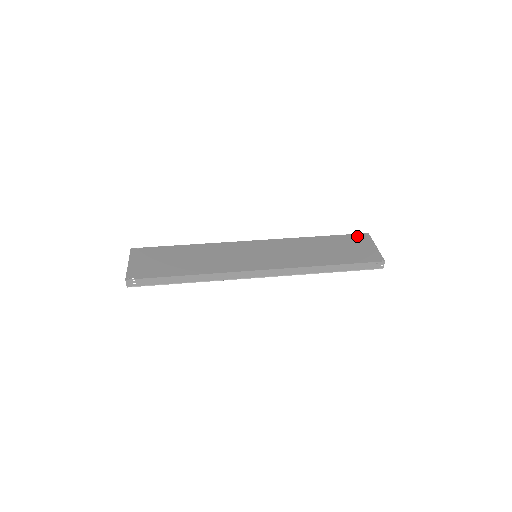
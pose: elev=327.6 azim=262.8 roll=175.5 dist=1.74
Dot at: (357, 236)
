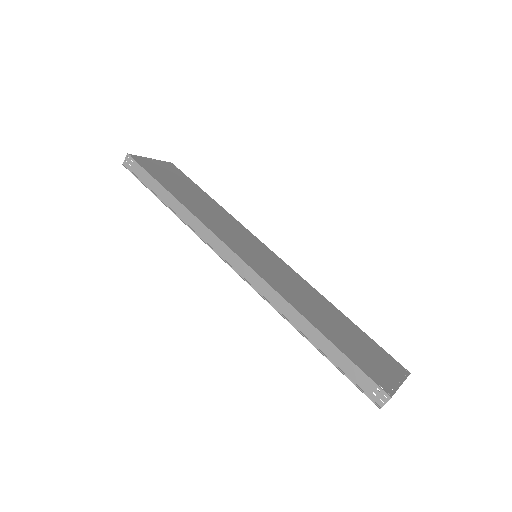
Dot at: (391, 359)
